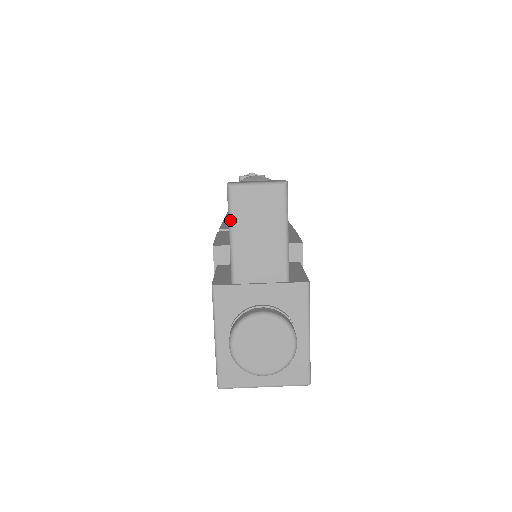
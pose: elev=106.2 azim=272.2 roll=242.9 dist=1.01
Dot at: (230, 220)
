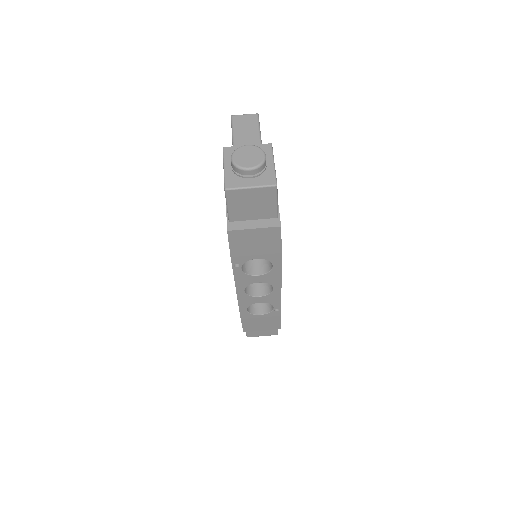
Dot at: (232, 126)
